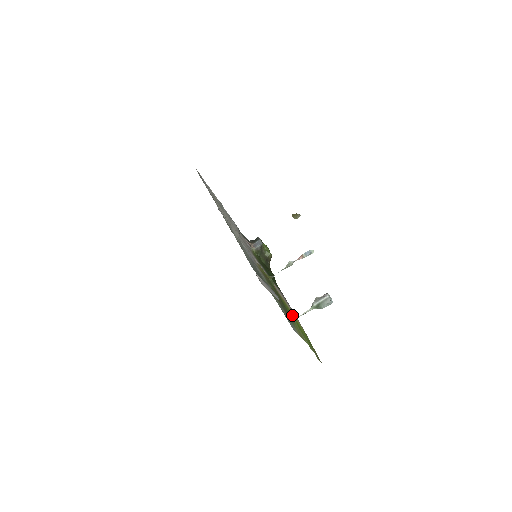
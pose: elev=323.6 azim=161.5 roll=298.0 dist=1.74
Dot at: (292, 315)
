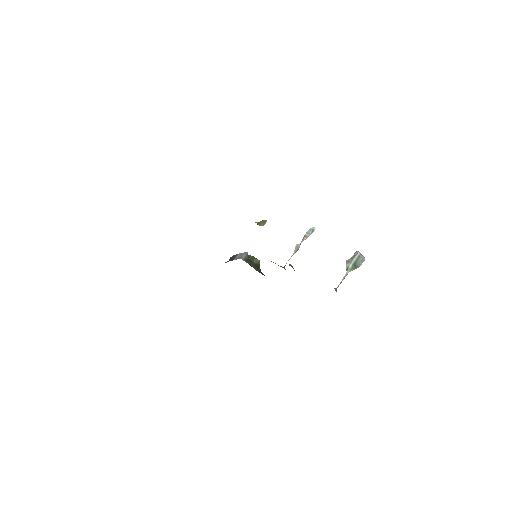
Dot at: occluded
